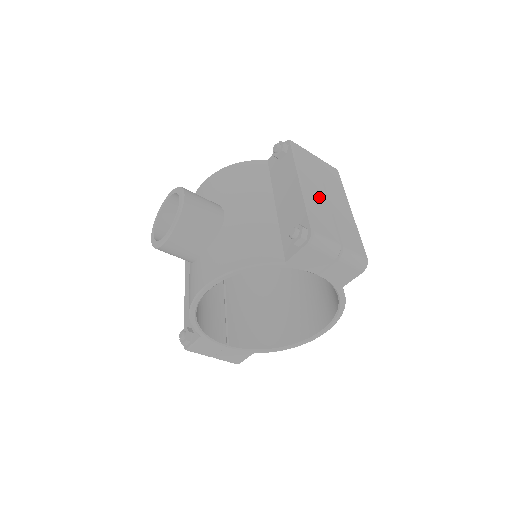
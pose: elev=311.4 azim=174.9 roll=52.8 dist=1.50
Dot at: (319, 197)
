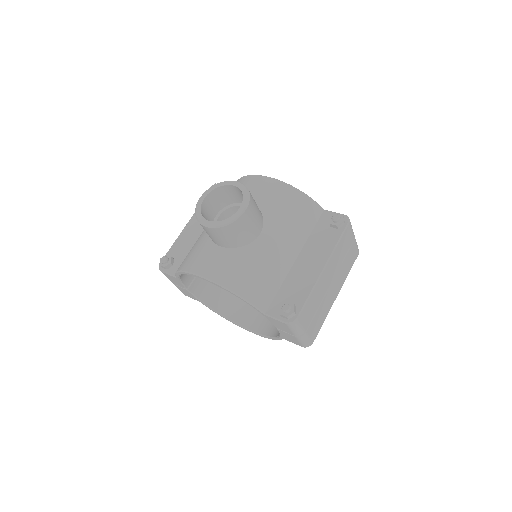
Dot at: (325, 285)
